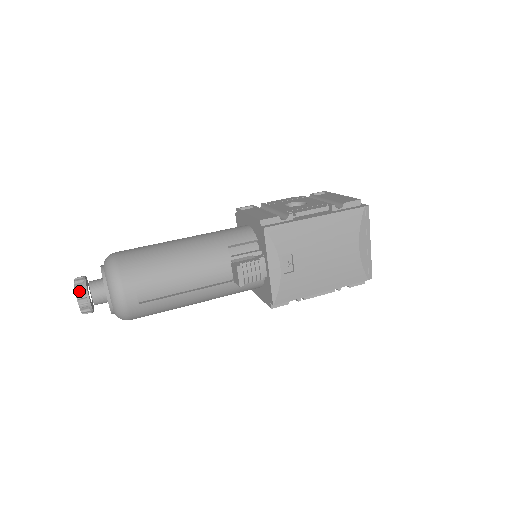
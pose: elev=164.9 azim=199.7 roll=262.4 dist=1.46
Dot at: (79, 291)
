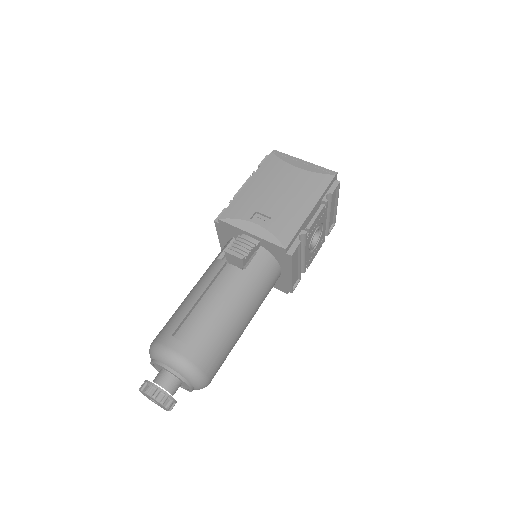
Dot at: (144, 389)
